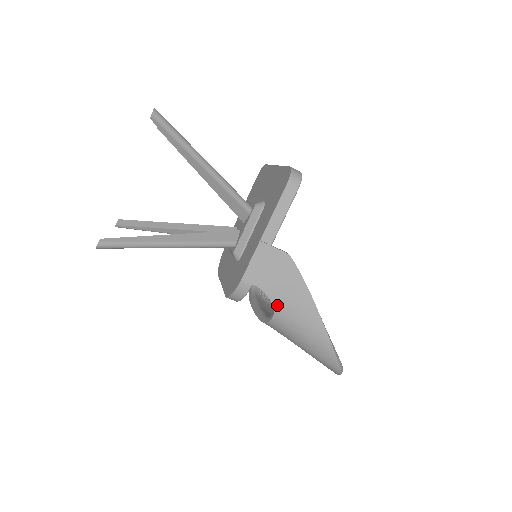
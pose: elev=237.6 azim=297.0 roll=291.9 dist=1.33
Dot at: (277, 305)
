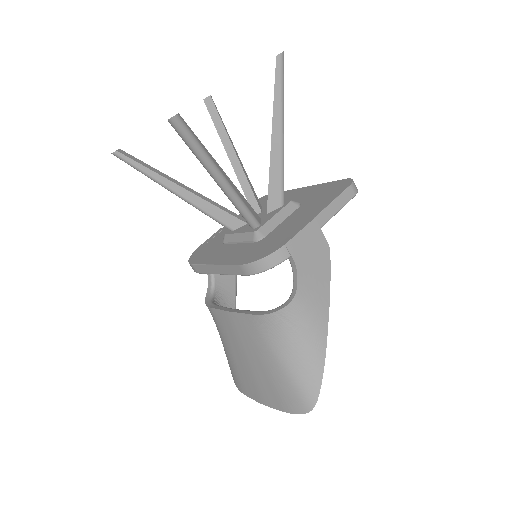
Dot at: (300, 292)
